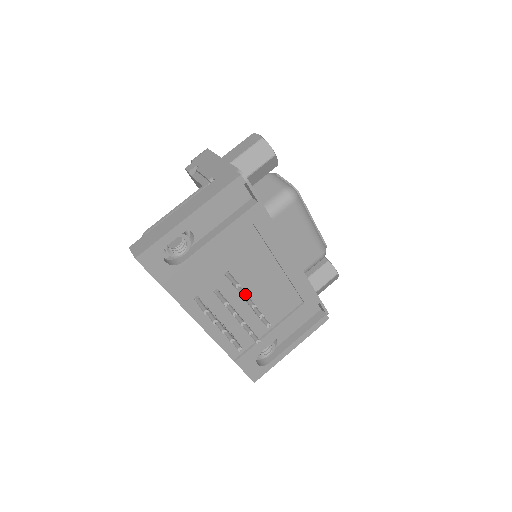
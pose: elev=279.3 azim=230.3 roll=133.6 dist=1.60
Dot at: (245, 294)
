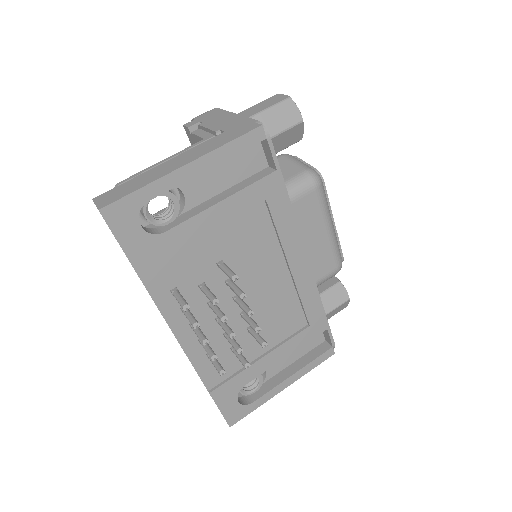
Dot at: (242, 293)
